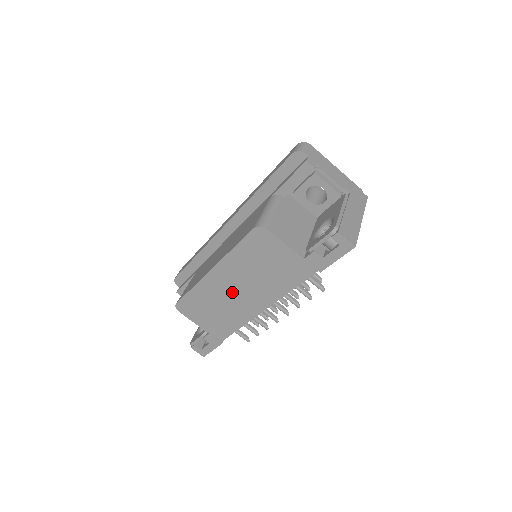
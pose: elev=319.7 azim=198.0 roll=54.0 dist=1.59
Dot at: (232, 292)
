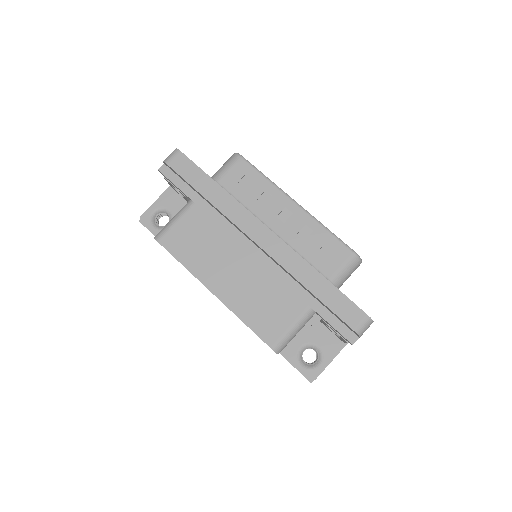
Dot at: occluded
